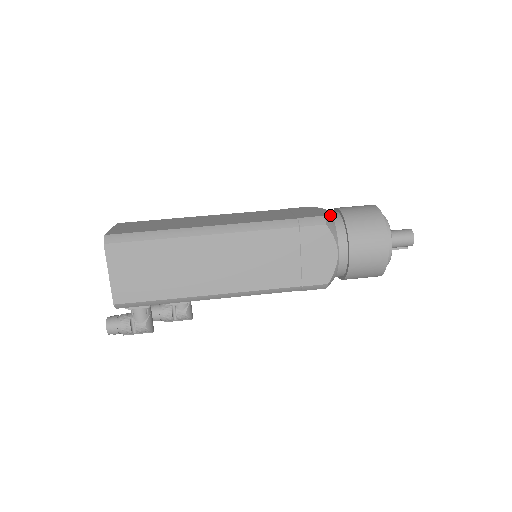
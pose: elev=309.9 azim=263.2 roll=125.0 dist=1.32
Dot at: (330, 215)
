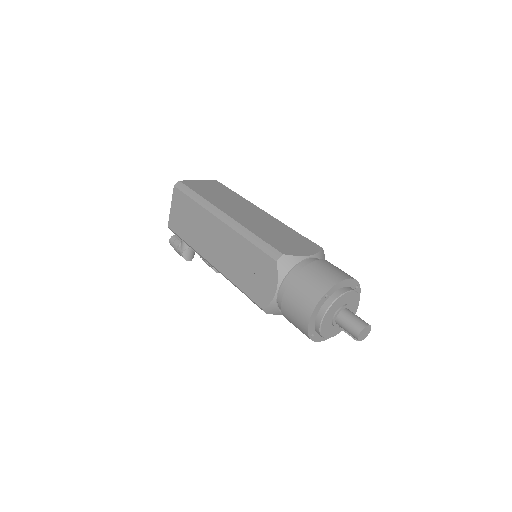
Dot at: (298, 259)
